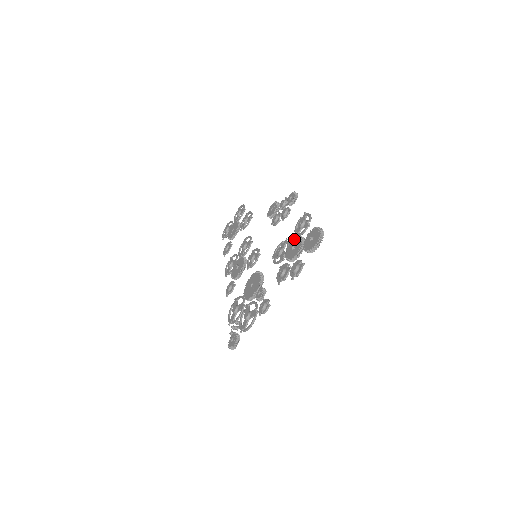
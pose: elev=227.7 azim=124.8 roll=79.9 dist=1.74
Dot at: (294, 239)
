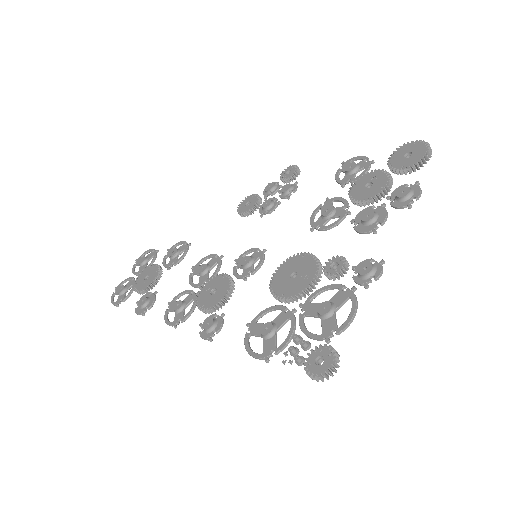
Dot at: (358, 180)
